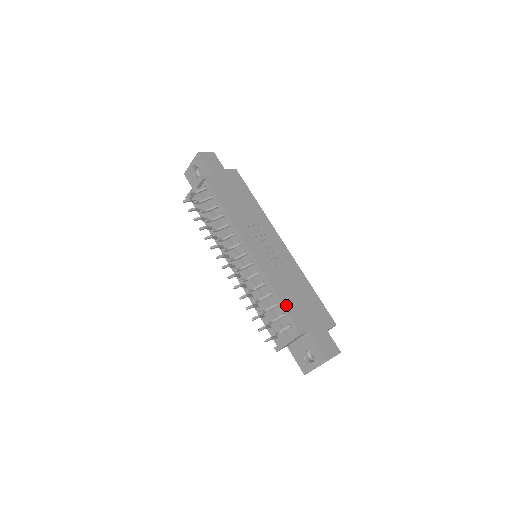
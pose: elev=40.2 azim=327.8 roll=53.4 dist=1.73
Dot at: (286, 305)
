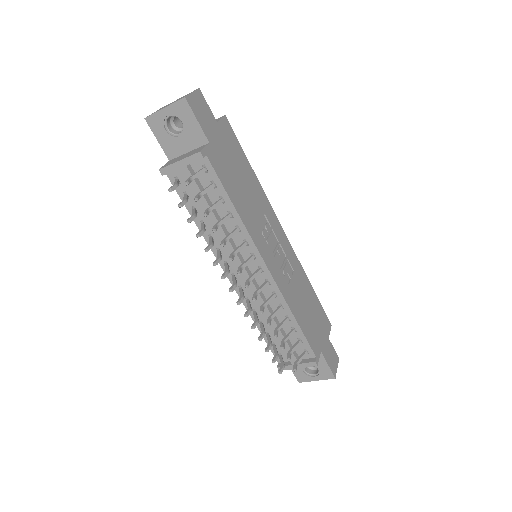
Dot at: (304, 330)
